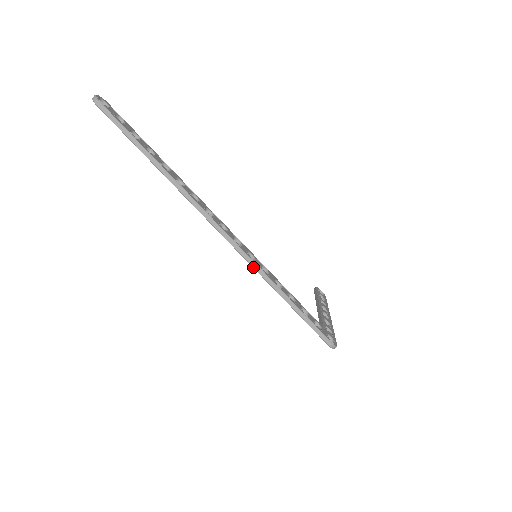
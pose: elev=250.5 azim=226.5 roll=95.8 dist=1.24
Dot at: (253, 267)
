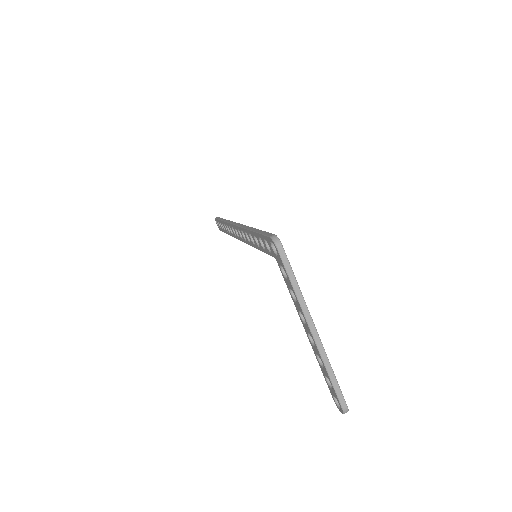
Dot at: (242, 227)
